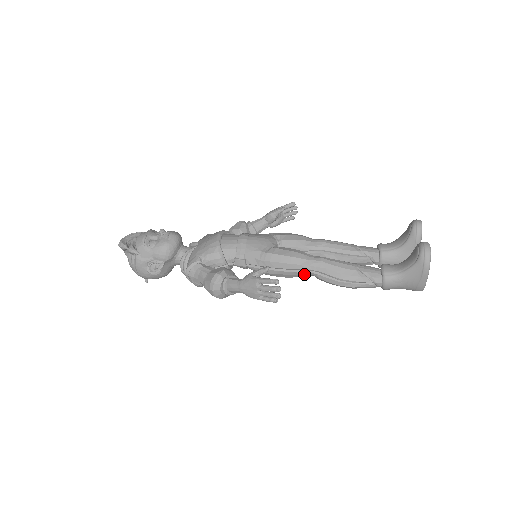
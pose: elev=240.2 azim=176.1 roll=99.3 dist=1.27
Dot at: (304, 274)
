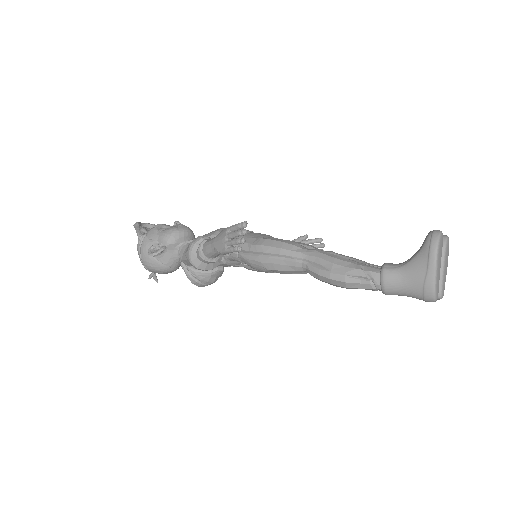
Dot at: (294, 264)
